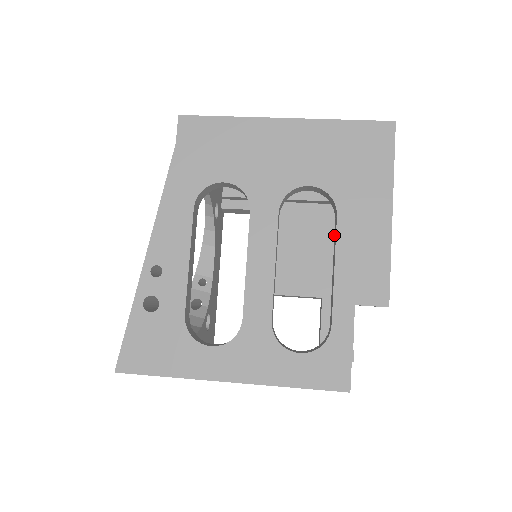
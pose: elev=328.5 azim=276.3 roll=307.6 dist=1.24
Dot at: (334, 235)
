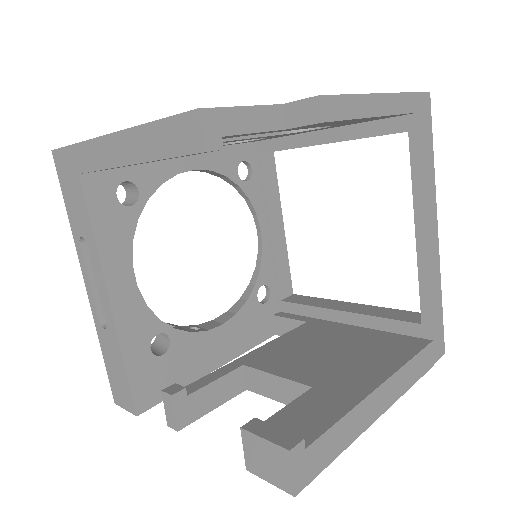
Dot at: occluded
